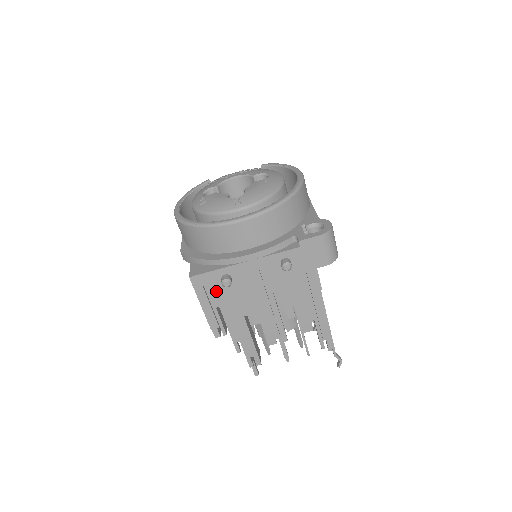
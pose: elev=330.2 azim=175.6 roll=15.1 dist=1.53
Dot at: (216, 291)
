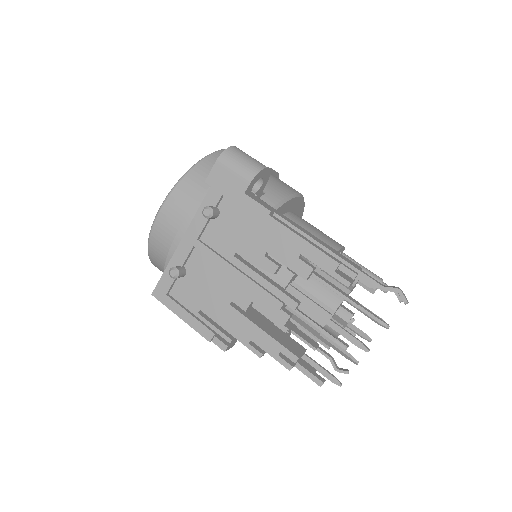
Dot at: (185, 294)
